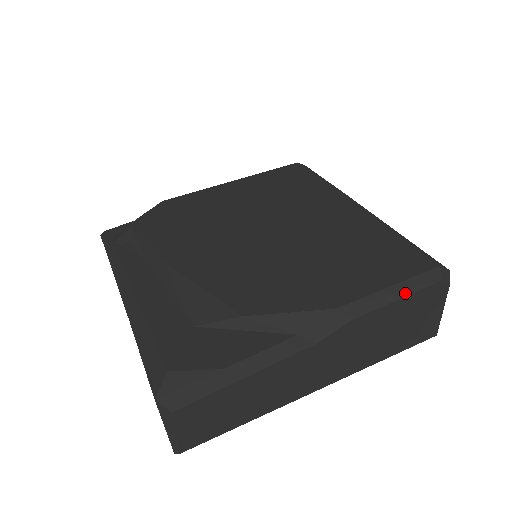
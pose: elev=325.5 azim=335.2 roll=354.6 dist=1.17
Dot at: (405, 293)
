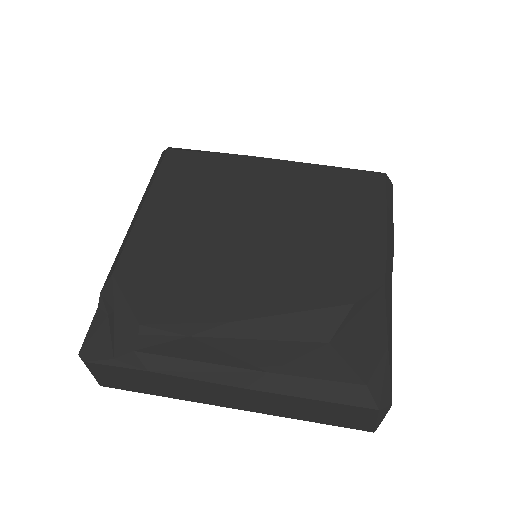
Dot at: (392, 206)
